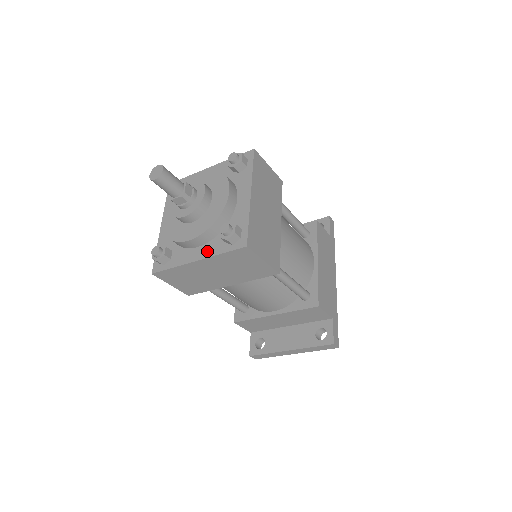
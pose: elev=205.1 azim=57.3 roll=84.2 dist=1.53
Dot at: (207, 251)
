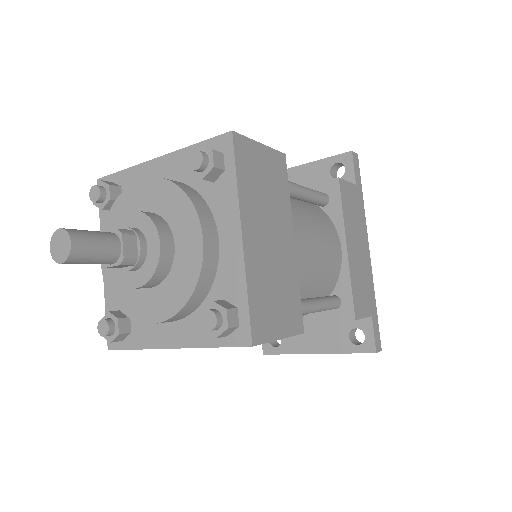
Dot at: (186, 335)
